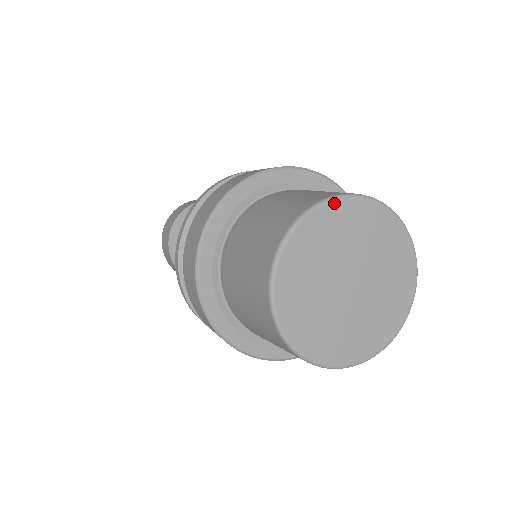
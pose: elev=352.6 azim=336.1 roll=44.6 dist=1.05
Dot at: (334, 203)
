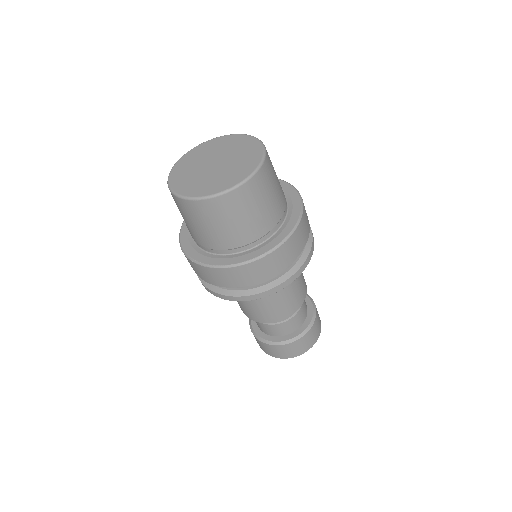
Dot at: (239, 135)
